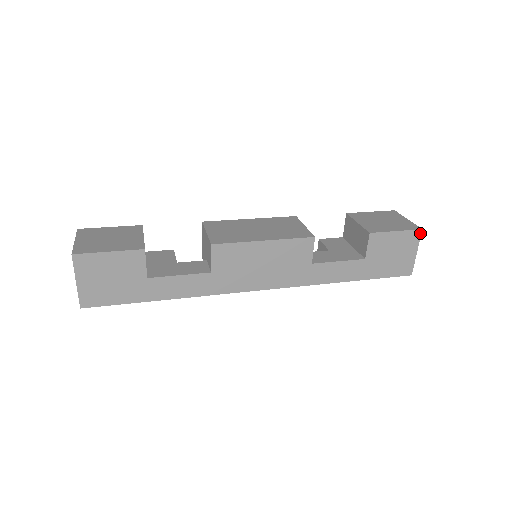
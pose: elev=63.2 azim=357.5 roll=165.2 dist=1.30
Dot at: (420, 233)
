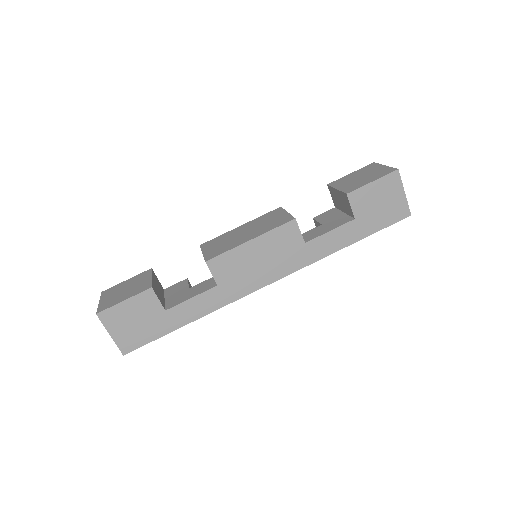
Dot at: (398, 174)
